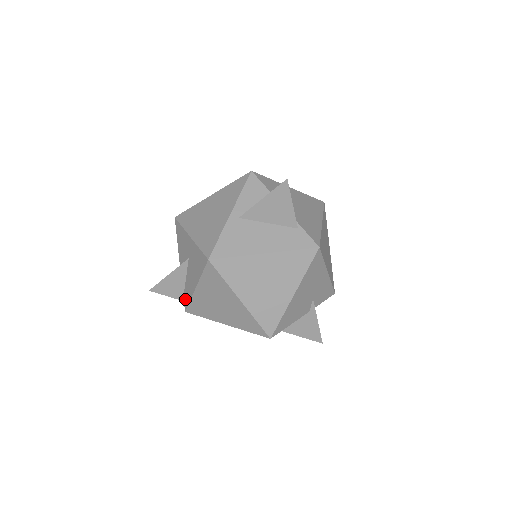
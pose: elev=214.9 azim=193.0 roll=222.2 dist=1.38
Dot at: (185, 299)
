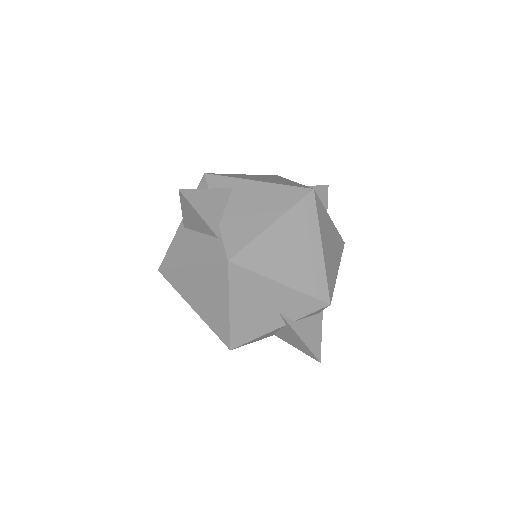
Dot at: occluded
